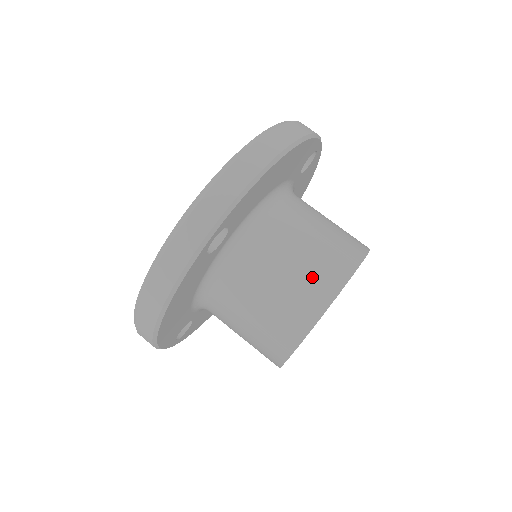
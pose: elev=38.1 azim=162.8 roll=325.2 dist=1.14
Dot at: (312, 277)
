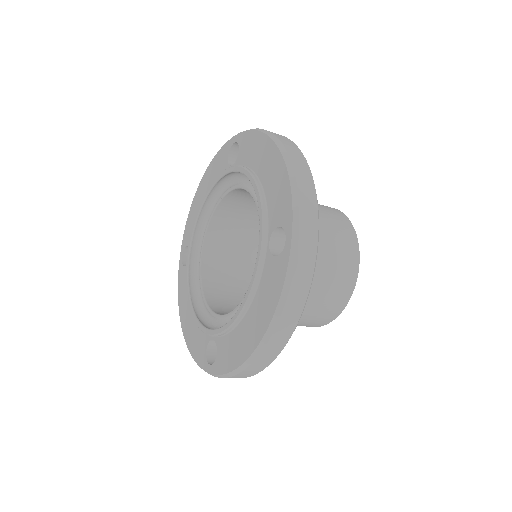
Dot at: (341, 242)
